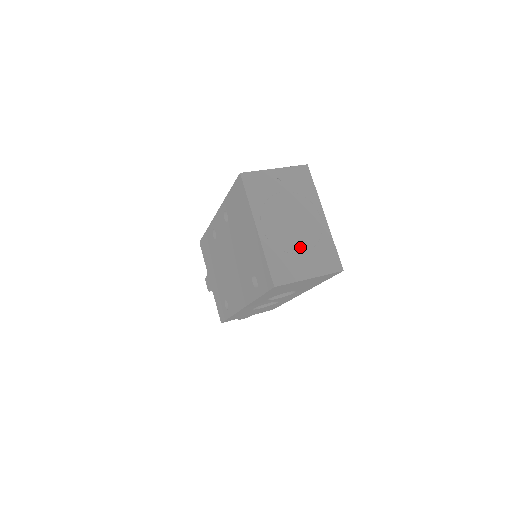
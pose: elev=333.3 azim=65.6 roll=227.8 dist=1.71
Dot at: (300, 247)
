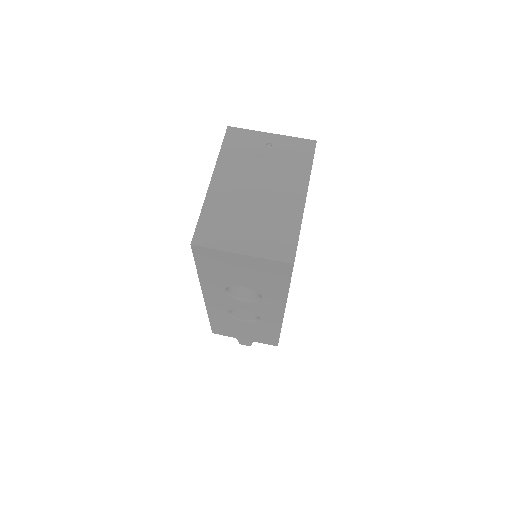
Dot at: (251, 217)
